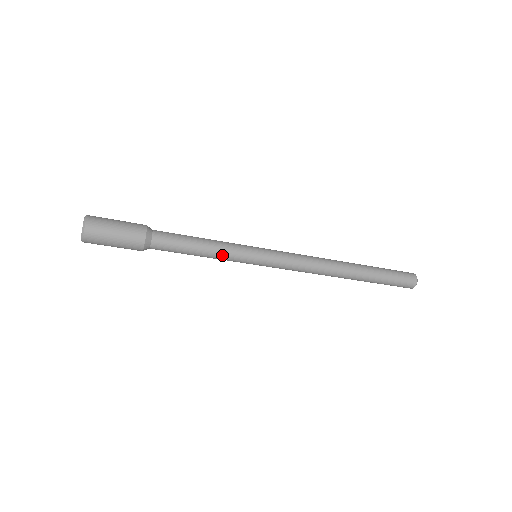
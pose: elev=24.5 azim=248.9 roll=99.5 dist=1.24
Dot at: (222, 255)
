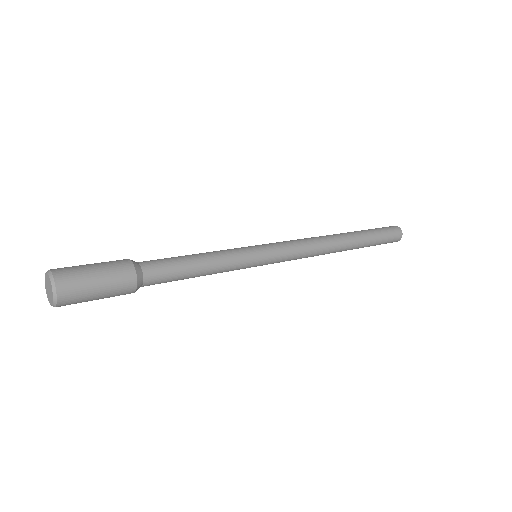
Dot at: (221, 272)
